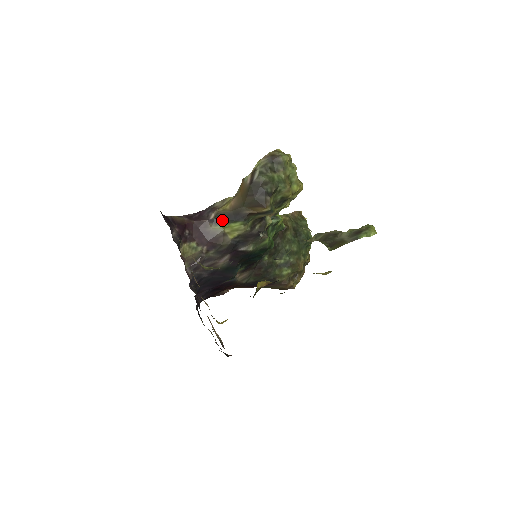
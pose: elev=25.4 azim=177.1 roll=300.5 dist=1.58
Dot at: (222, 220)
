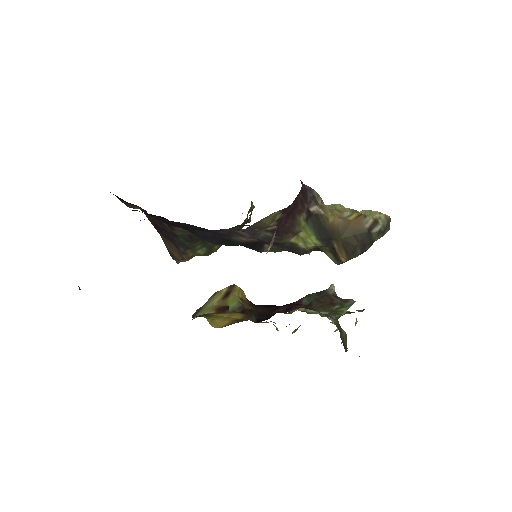
Dot at: (314, 223)
